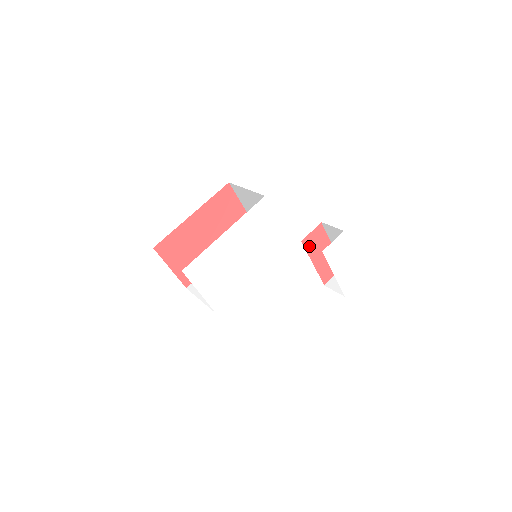
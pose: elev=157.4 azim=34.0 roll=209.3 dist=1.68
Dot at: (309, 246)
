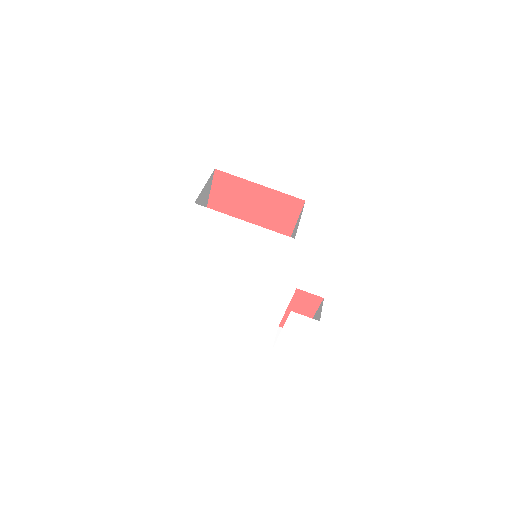
Dot at: (298, 297)
